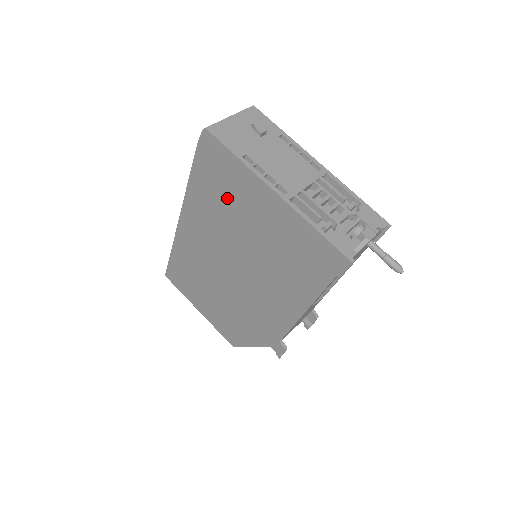
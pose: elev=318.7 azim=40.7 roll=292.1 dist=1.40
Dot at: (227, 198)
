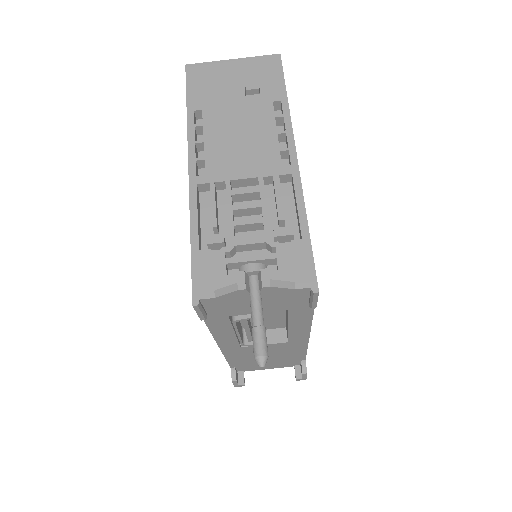
Dot at: occluded
